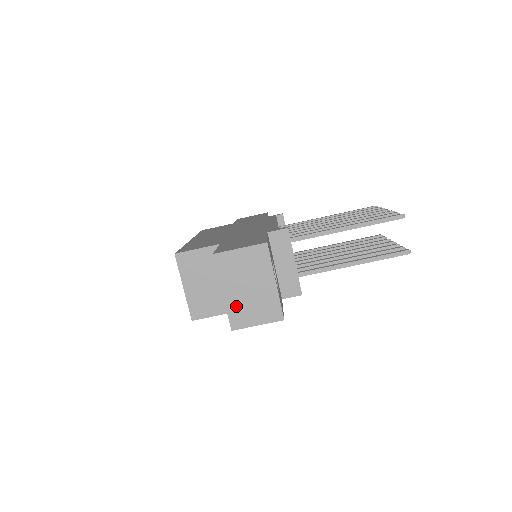
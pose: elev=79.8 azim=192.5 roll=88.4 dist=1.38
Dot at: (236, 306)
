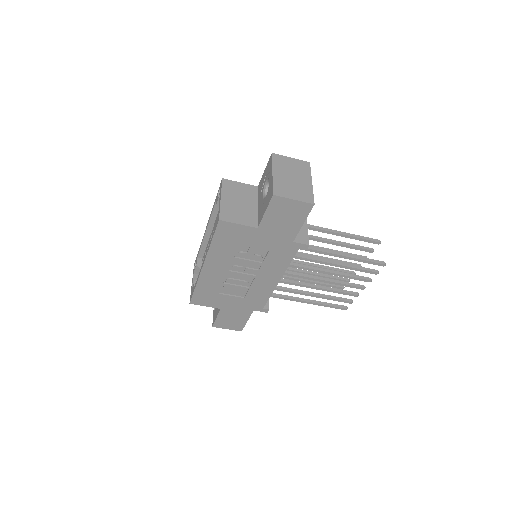
Dot at: (281, 183)
